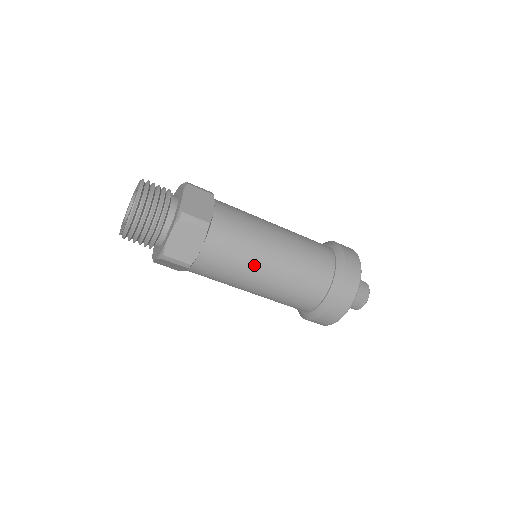
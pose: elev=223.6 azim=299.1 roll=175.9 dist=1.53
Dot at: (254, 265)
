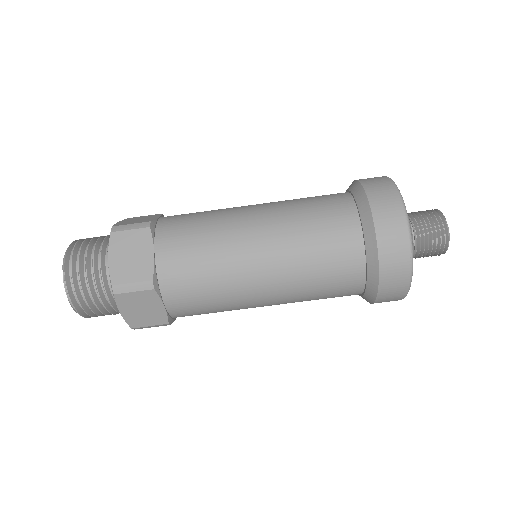
Dot at: (241, 294)
